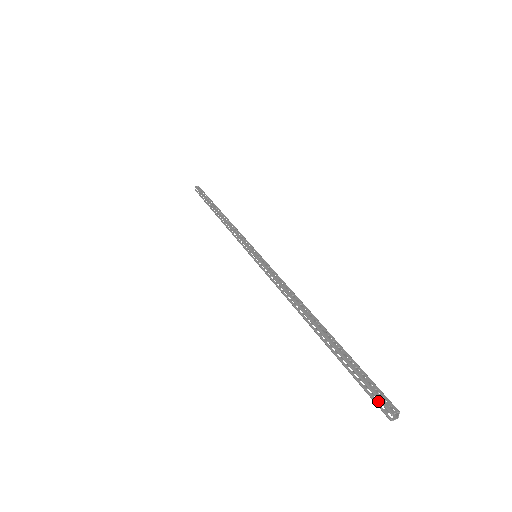
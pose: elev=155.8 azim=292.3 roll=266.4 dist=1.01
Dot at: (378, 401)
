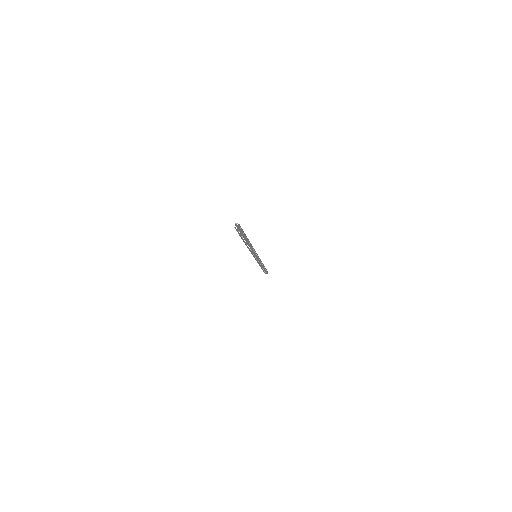
Dot at: (238, 230)
